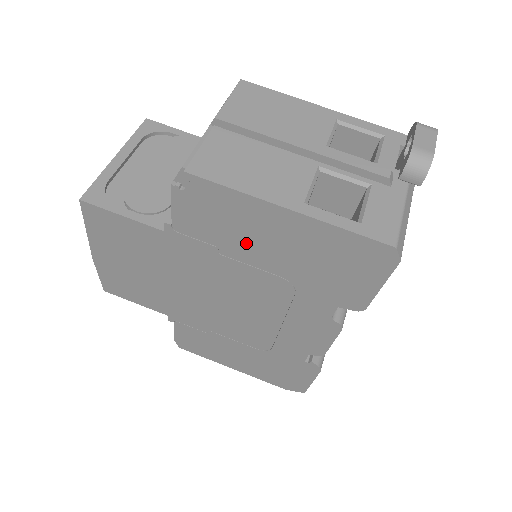
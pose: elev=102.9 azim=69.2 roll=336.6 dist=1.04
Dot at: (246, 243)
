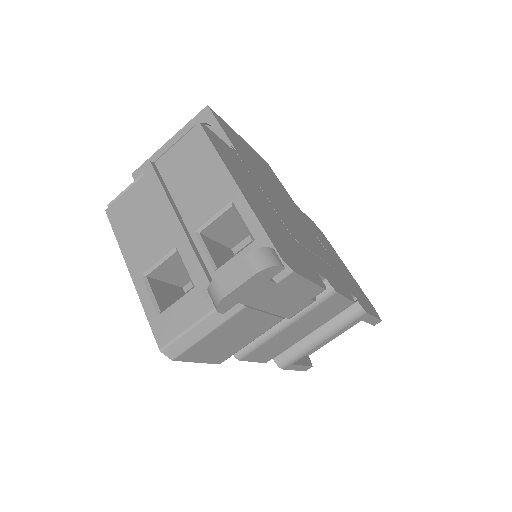
Dot at: occluded
